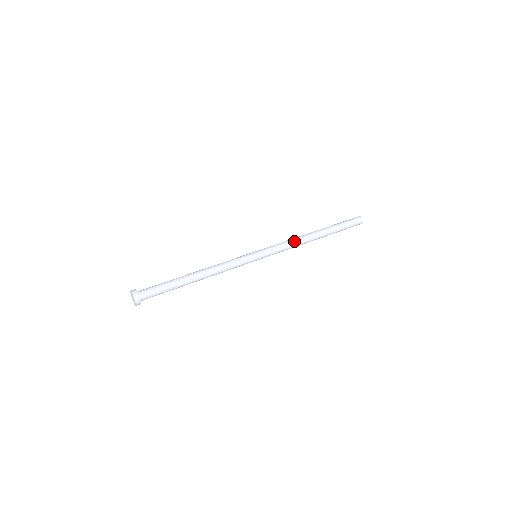
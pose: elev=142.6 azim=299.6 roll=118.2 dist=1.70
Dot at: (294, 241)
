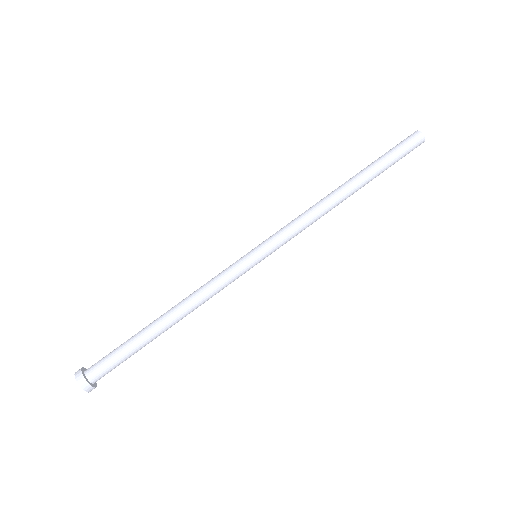
Dot at: (316, 219)
